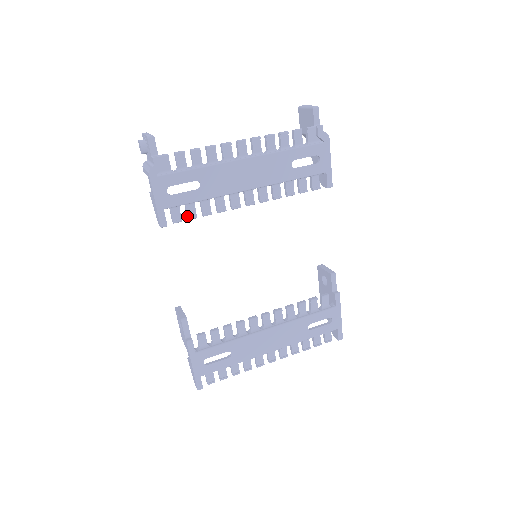
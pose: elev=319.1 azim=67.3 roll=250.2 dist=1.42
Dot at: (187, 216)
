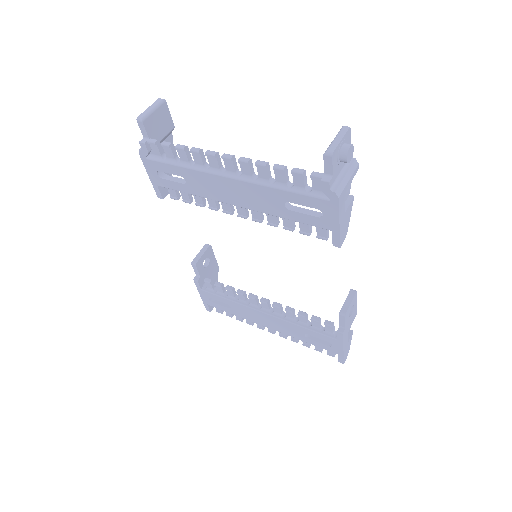
Dot at: (183, 197)
